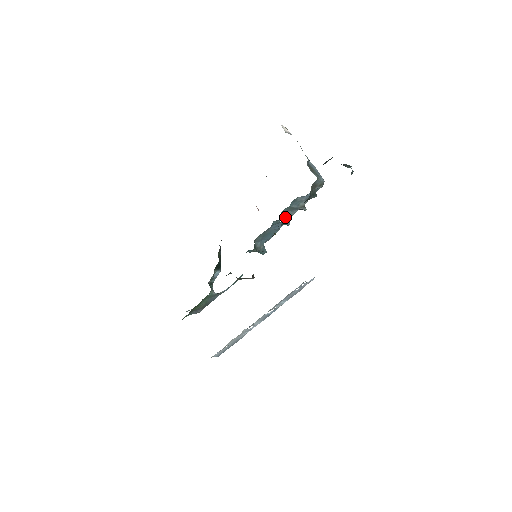
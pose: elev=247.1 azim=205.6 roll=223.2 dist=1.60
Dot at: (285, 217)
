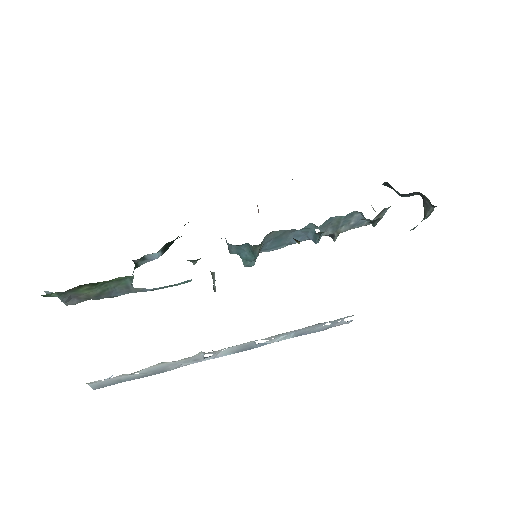
Dot at: (321, 229)
